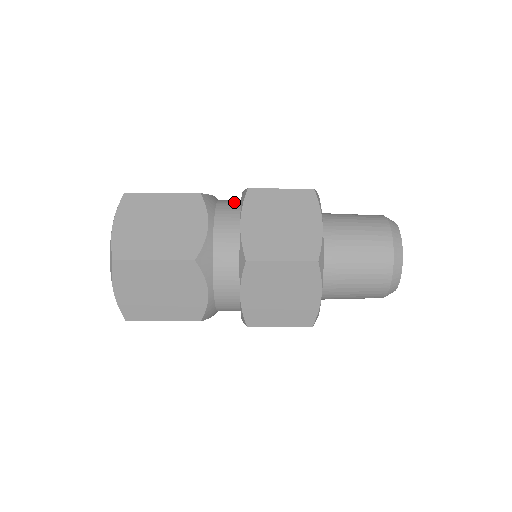
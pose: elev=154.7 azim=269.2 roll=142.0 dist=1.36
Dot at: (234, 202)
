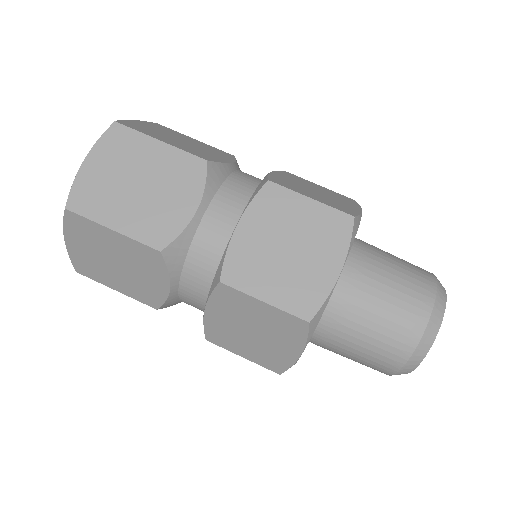
Dot at: (214, 251)
